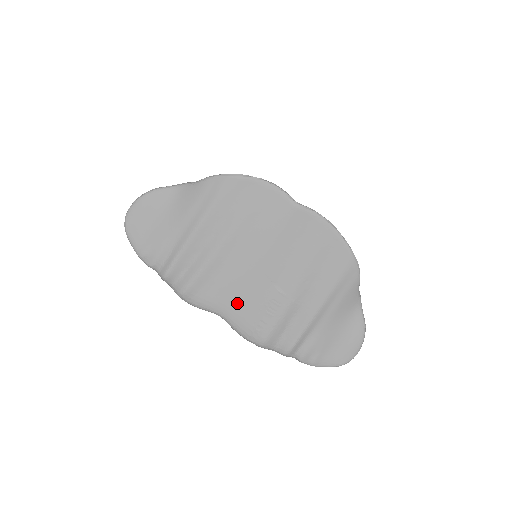
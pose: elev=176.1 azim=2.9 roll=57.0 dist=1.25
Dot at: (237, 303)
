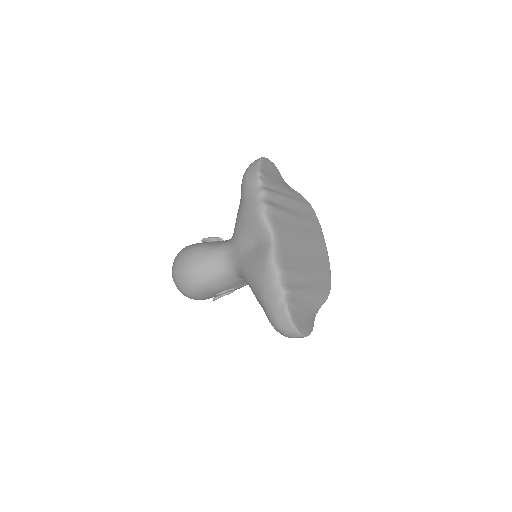
Dot at: (285, 241)
